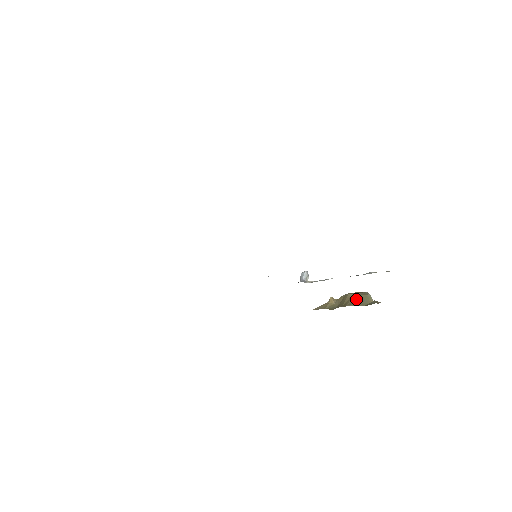
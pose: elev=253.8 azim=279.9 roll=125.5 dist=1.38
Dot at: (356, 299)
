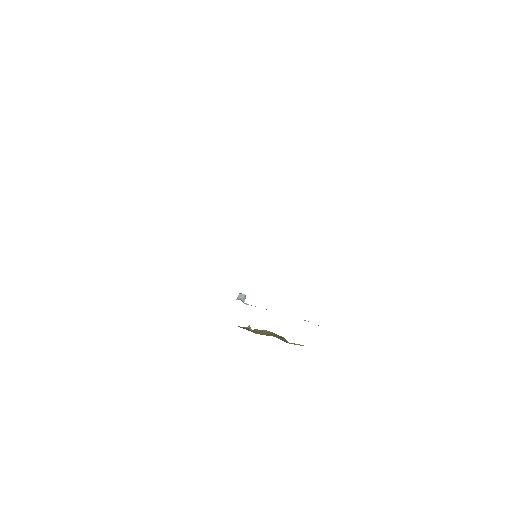
Dot at: (277, 335)
